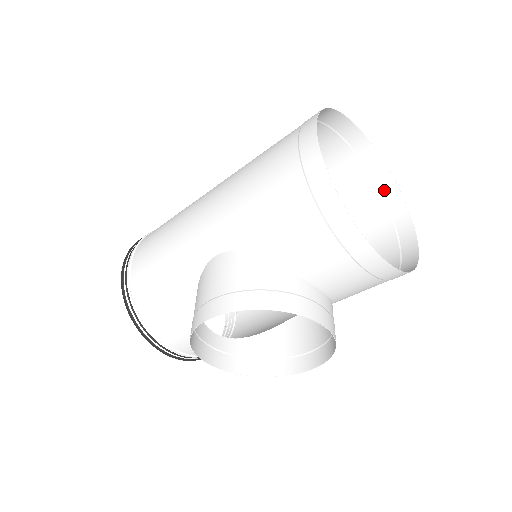
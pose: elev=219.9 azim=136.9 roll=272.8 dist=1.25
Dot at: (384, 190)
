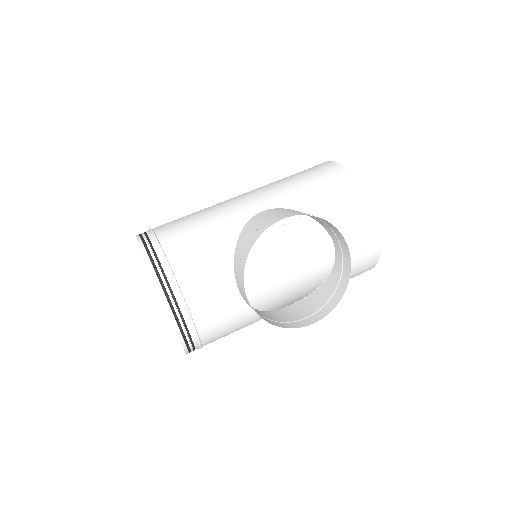
Dot at: (328, 251)
